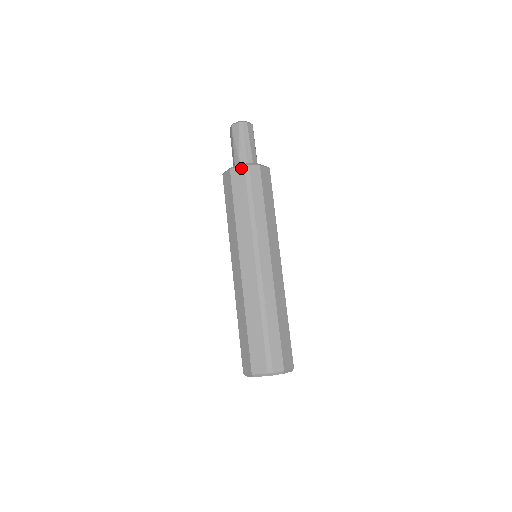
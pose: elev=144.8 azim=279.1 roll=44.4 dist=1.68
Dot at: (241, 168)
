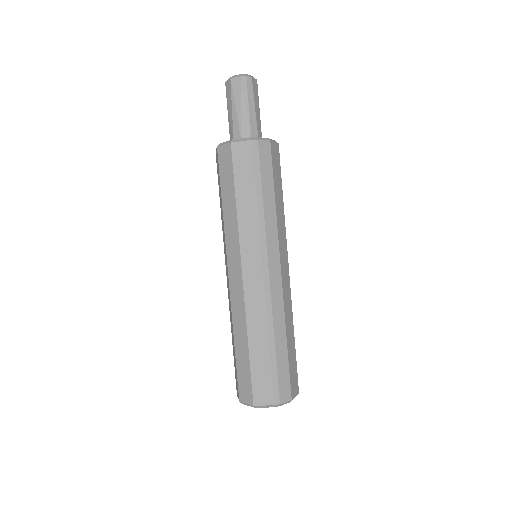
Dot at: (247, 143)
